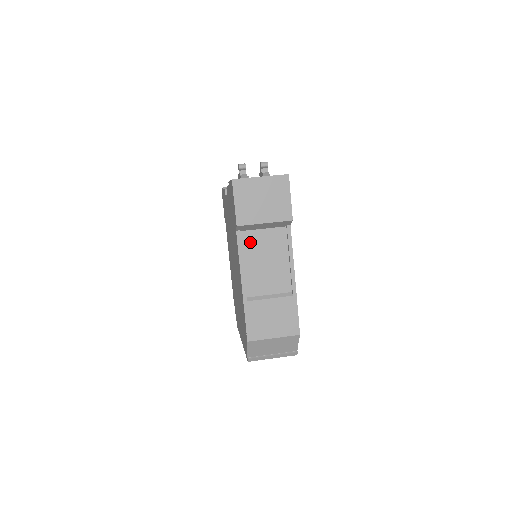
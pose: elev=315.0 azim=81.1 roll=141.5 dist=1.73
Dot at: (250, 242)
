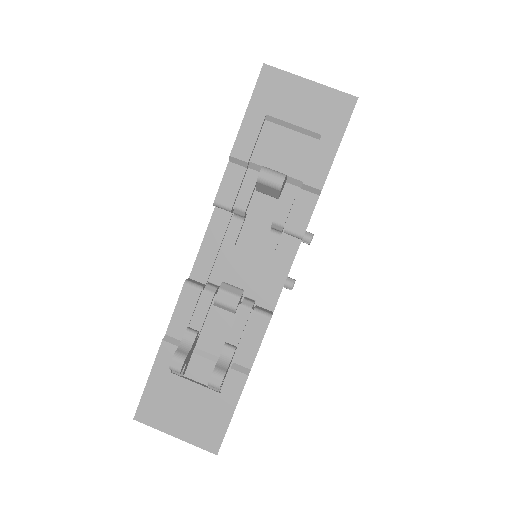
Dot at: occluded
